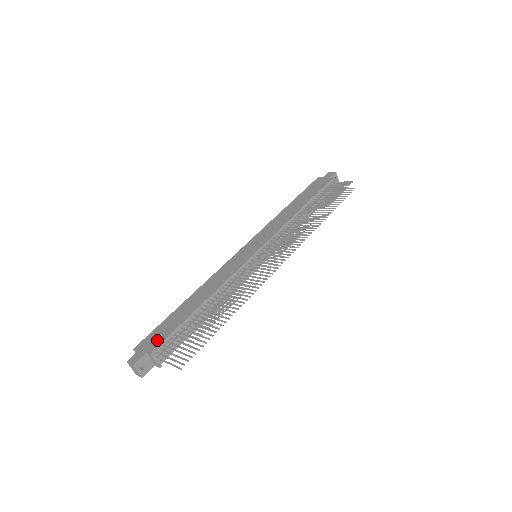
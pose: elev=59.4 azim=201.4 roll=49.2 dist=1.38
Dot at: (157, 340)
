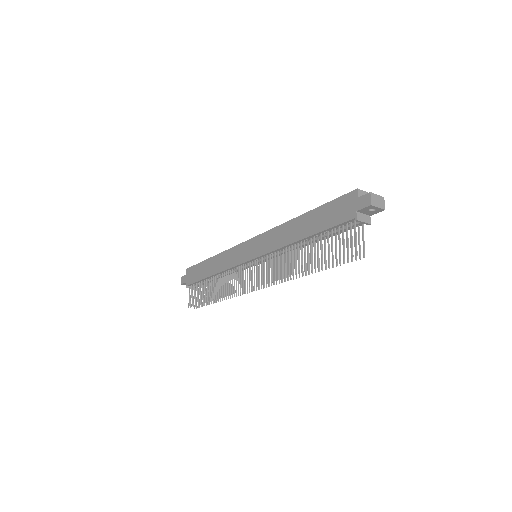
Dot at: (191, 279)
